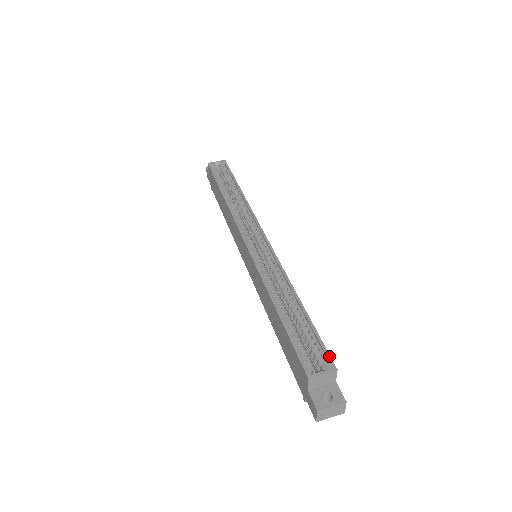
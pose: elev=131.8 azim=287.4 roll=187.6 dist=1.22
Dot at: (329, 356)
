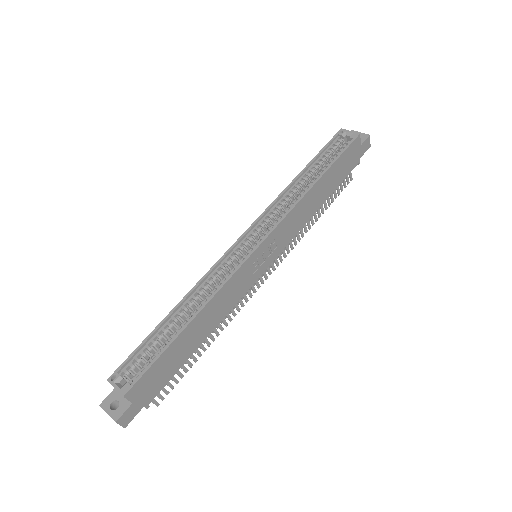
Dot at: (135, 382)
